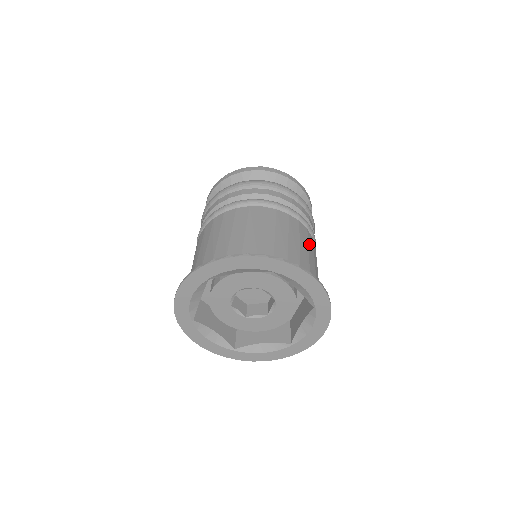
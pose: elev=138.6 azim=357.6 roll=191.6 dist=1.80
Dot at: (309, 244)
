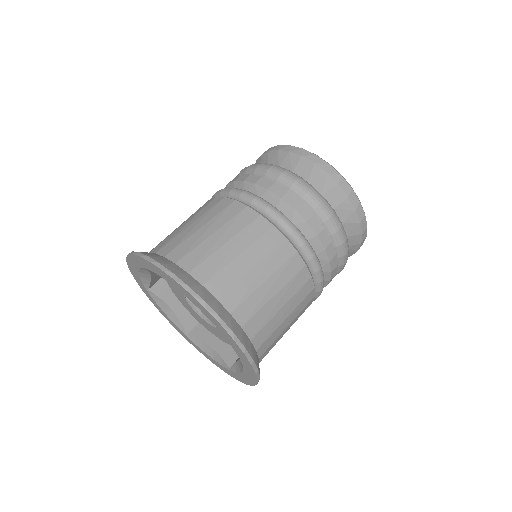
Dot at: occluded
